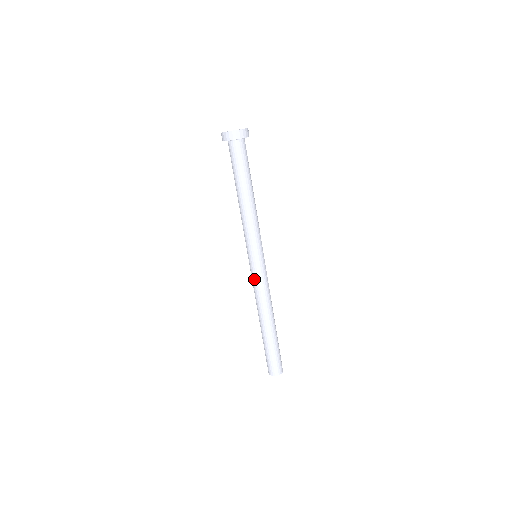
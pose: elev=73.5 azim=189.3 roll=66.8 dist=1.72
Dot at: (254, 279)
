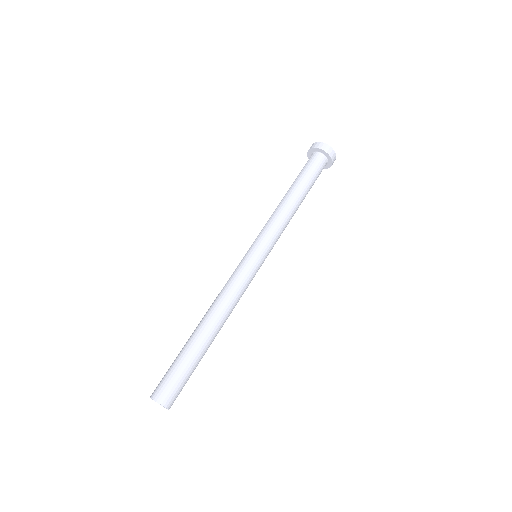
Dot at: (243, 273)
